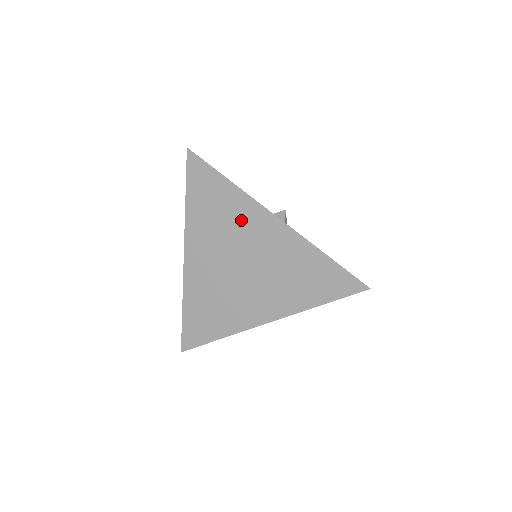
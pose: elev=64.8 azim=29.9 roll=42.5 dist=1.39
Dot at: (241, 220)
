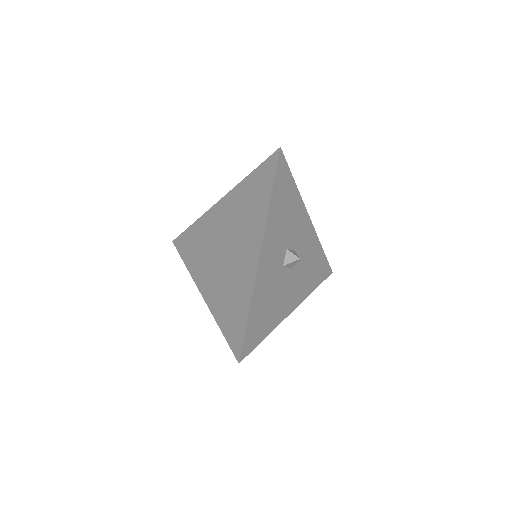
Dot at: (250, 229)
